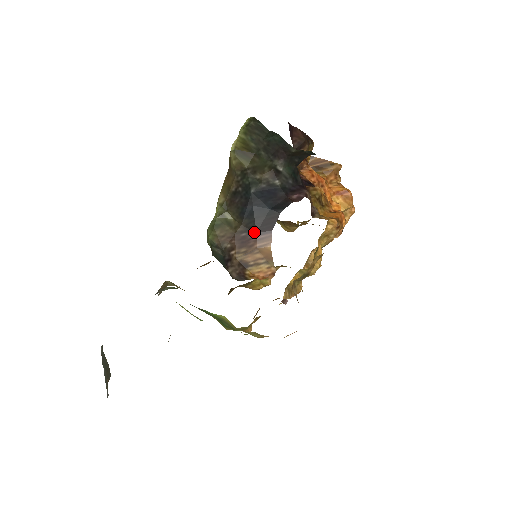
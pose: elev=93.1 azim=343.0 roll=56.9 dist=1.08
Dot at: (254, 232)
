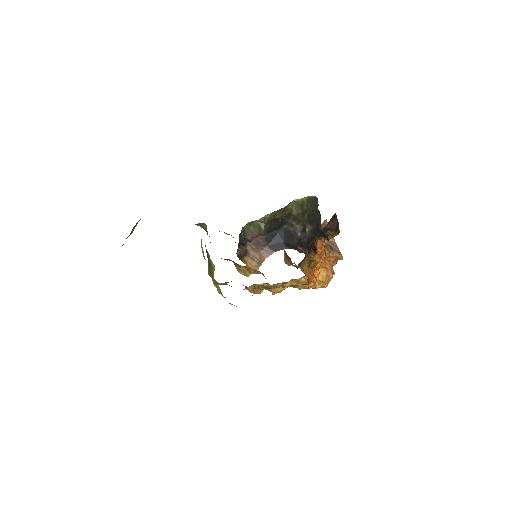
Dot at: (266, 244)
